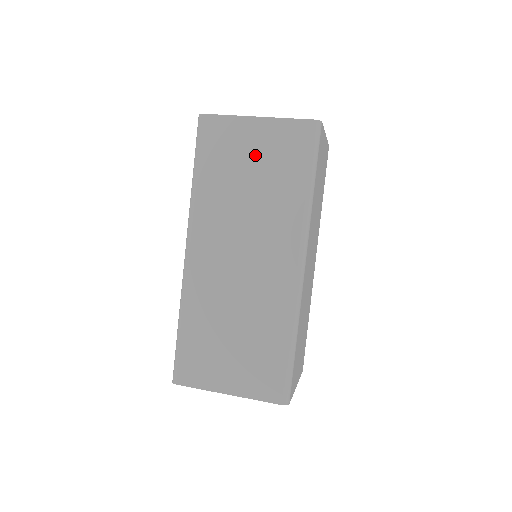
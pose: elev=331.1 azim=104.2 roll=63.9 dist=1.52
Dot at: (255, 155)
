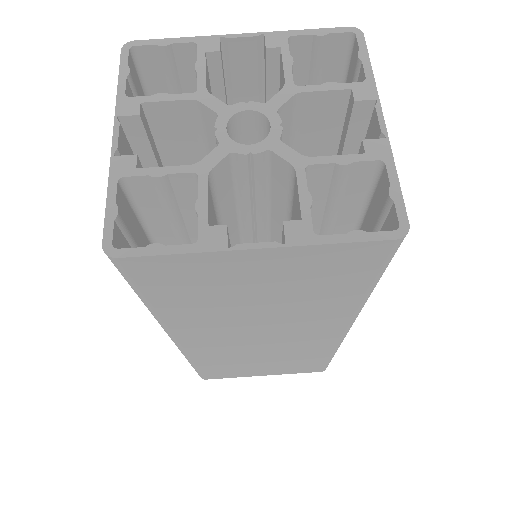
Dot at: (263, 283)
